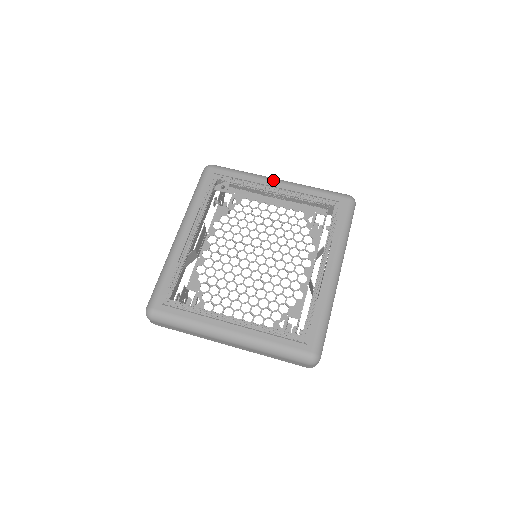
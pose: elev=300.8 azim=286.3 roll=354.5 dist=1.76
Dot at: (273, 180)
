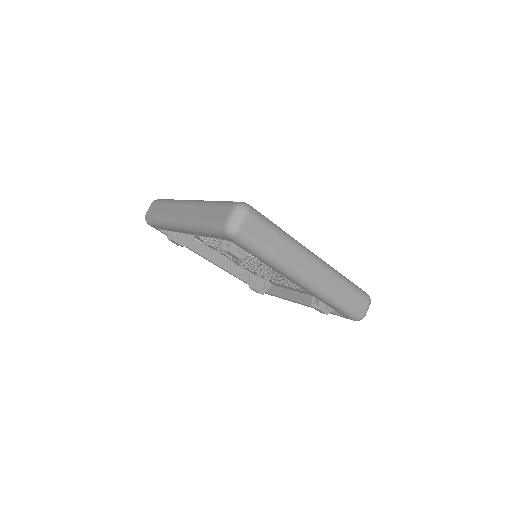
Dot at: occluded
